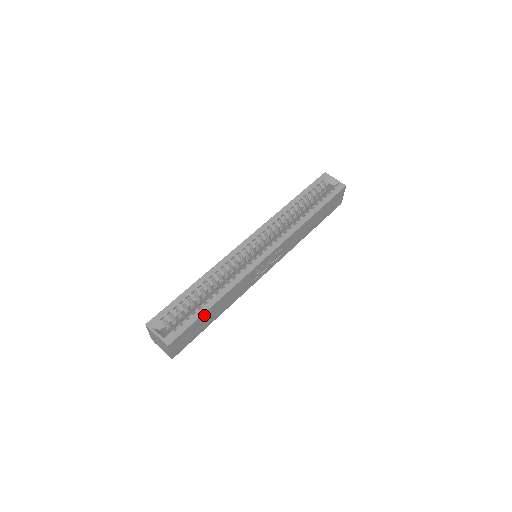
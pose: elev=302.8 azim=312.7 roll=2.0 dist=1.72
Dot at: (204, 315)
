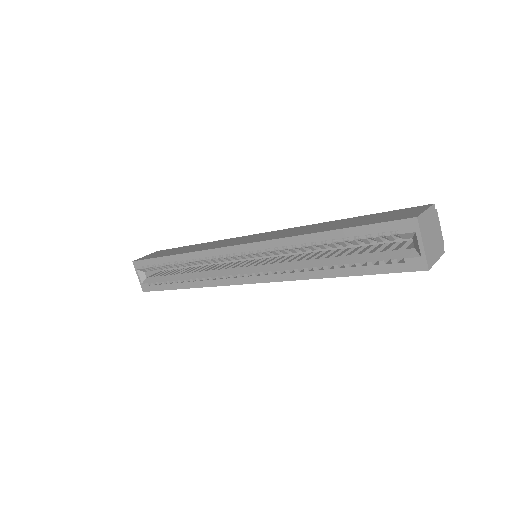
Dot at: occluded
